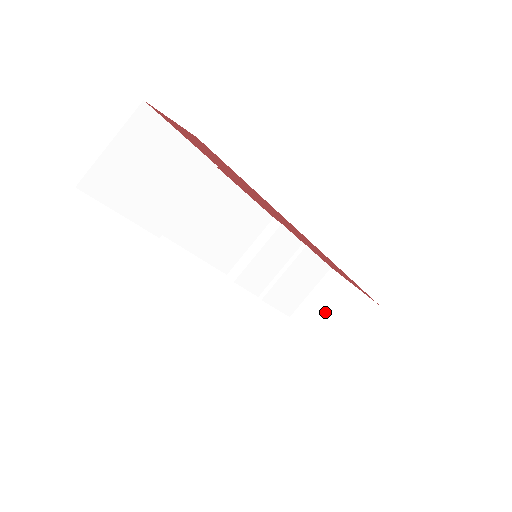
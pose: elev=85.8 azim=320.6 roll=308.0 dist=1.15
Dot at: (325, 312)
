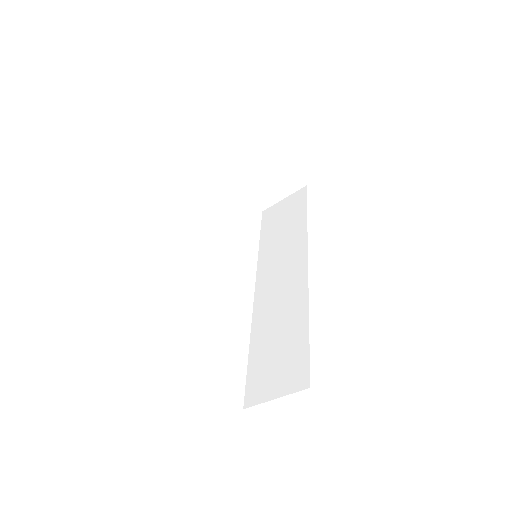
Dot at: (260, 179)
